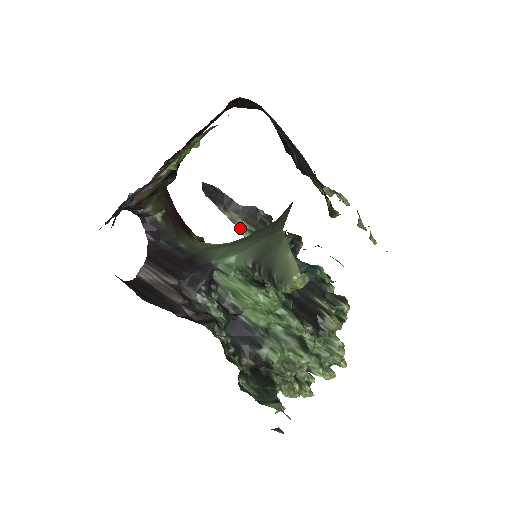
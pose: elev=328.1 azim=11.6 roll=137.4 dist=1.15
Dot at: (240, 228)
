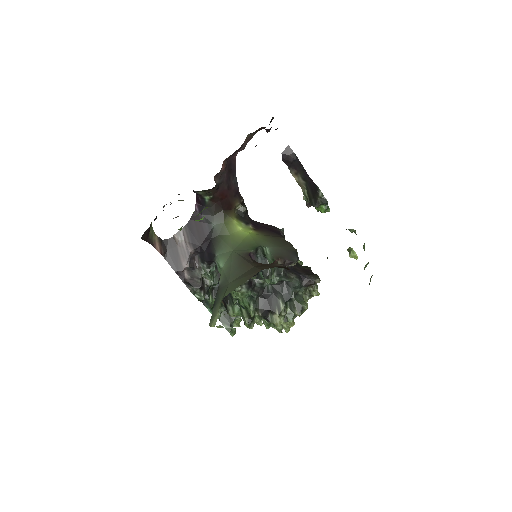
Dot at: (303, 191)
